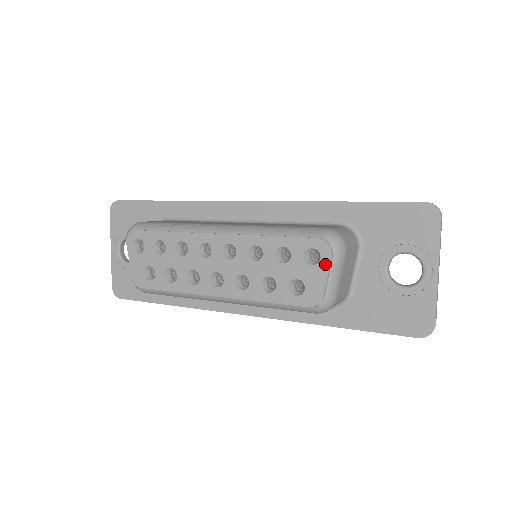
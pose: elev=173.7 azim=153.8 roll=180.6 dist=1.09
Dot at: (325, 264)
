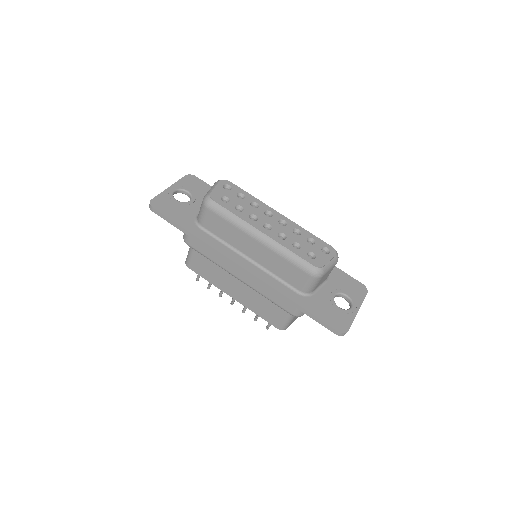
Dot at: (331, 256)
